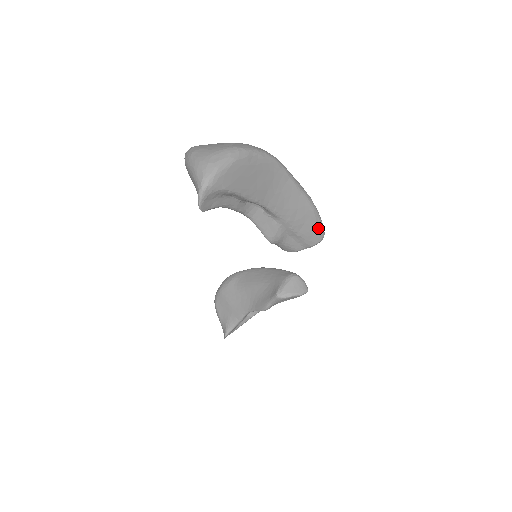
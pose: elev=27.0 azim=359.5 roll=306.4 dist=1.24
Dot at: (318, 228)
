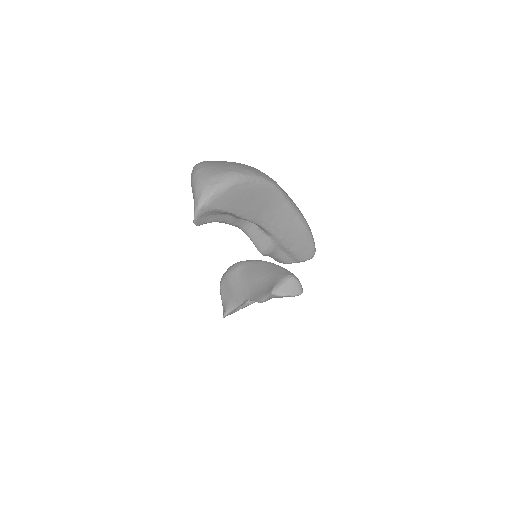
Dot at: (309, 247)
